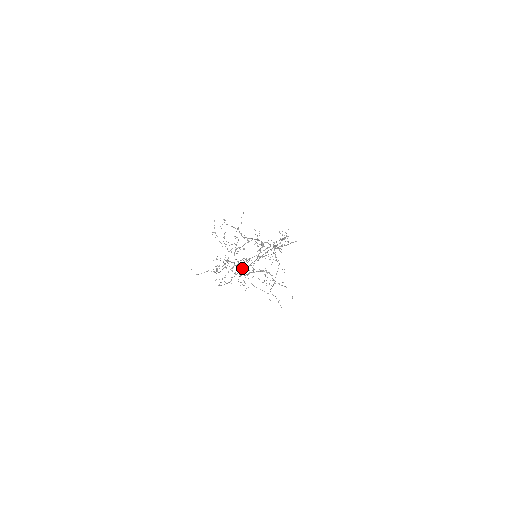
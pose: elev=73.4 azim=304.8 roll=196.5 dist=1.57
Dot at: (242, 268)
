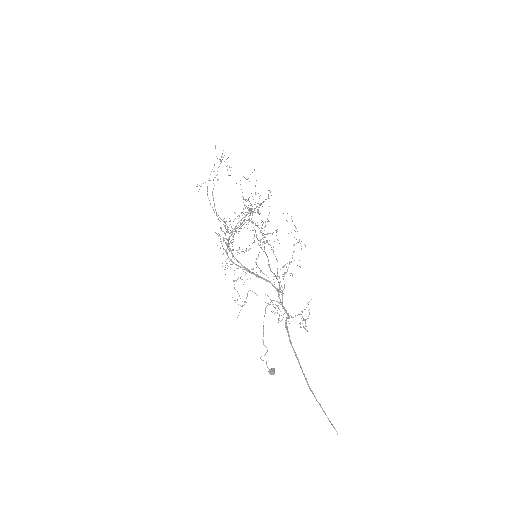
Dot at: occluded
